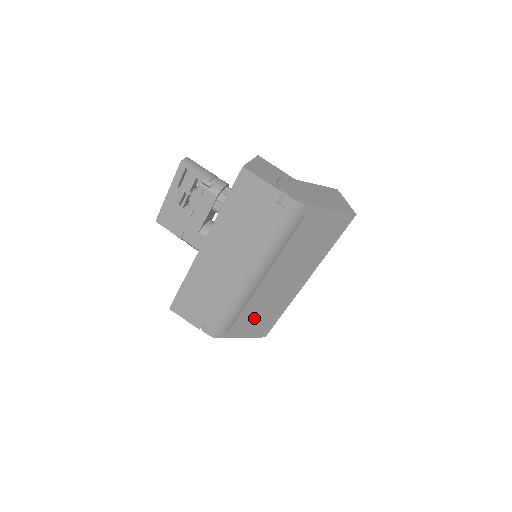
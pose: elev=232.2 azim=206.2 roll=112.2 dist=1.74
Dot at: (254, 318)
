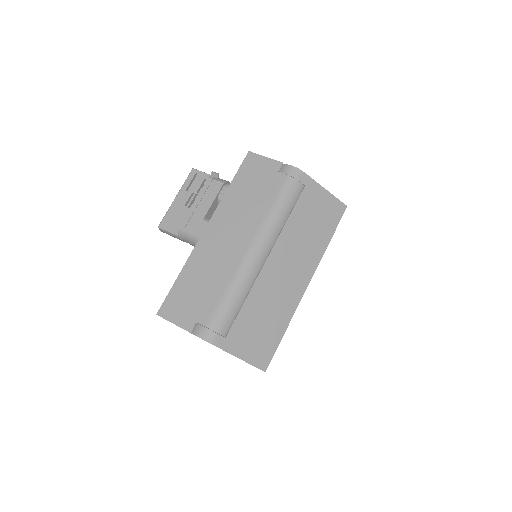
Dot at: (254, 324)
